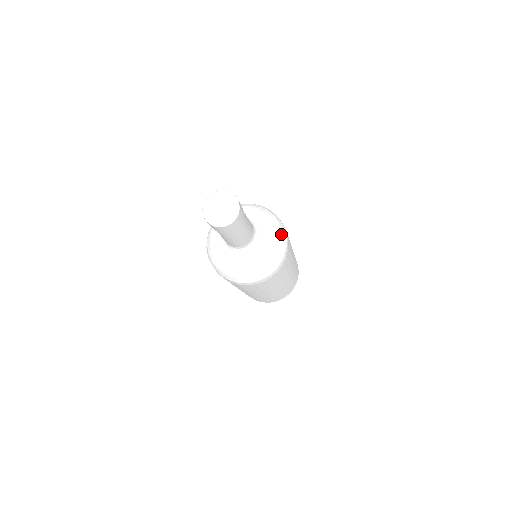
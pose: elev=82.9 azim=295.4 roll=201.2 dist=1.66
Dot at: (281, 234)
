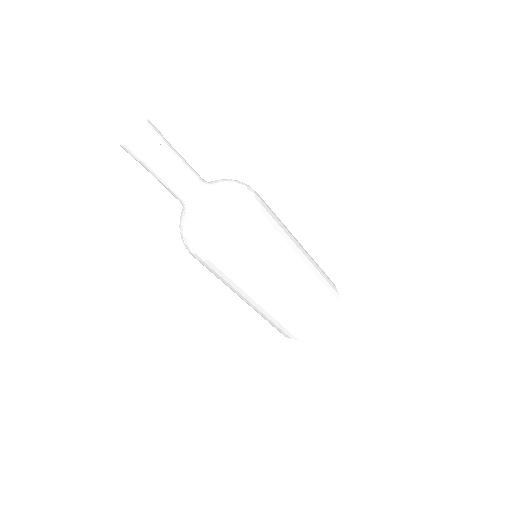
Dot at: (239, 182)
